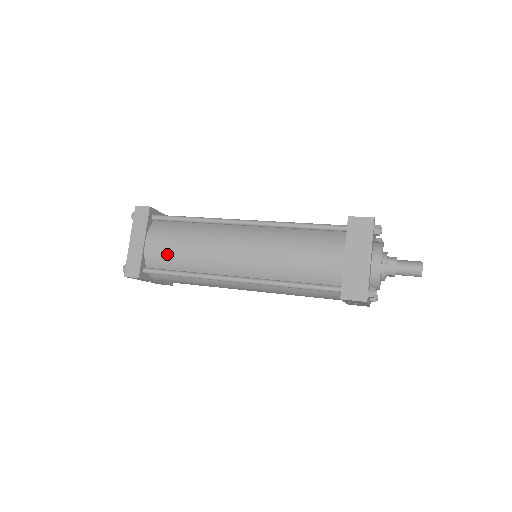
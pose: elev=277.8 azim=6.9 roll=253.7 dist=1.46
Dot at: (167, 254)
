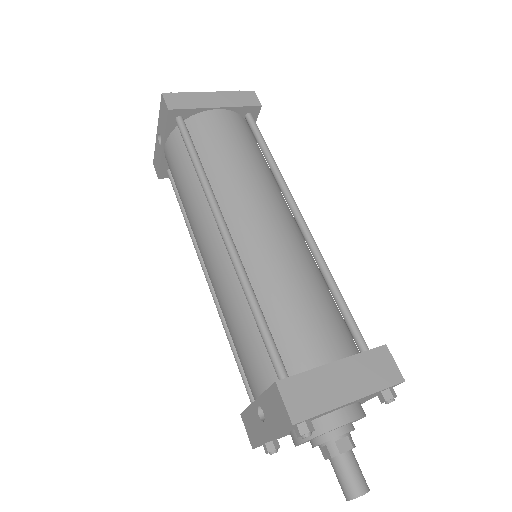
Dot at: (215, 137)
